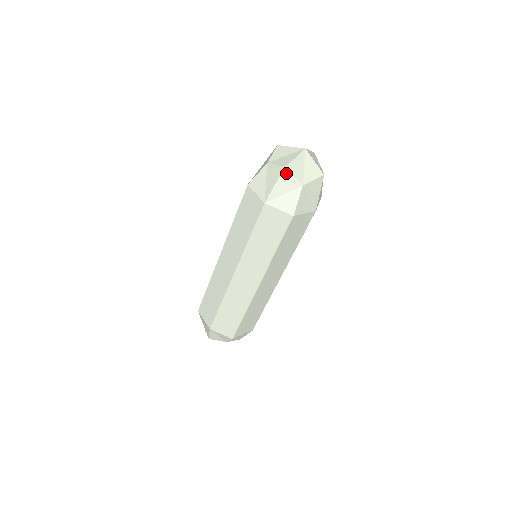
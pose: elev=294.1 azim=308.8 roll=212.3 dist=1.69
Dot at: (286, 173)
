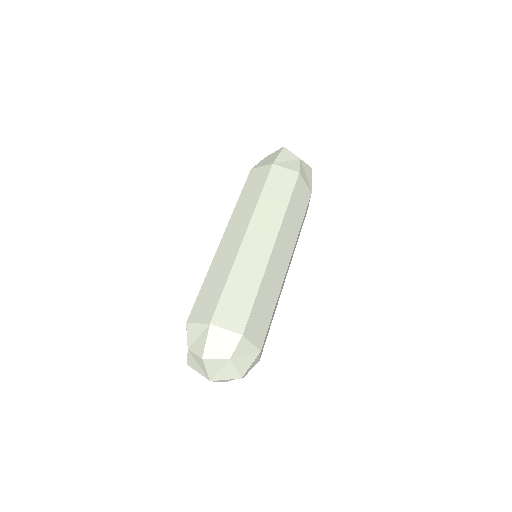
Dot at: (286, 150)
